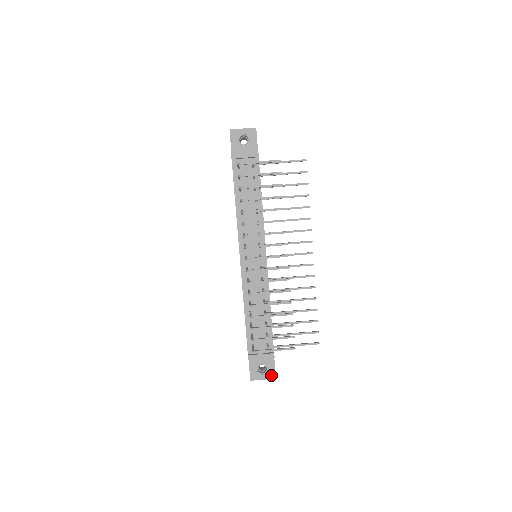
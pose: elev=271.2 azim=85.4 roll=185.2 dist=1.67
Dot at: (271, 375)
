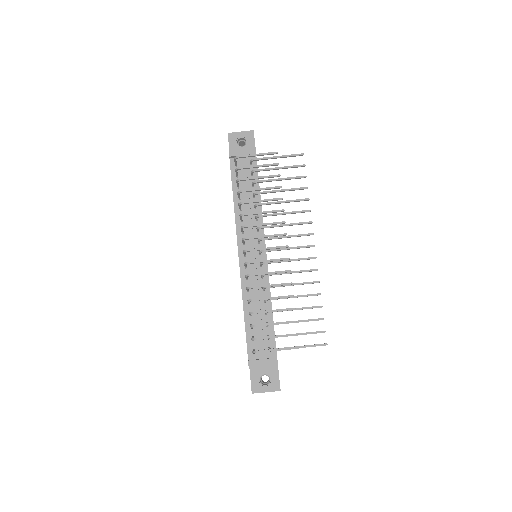
Dot at: (275, 387)
